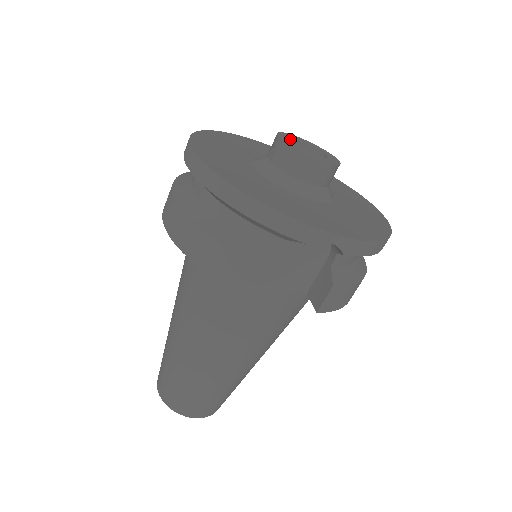
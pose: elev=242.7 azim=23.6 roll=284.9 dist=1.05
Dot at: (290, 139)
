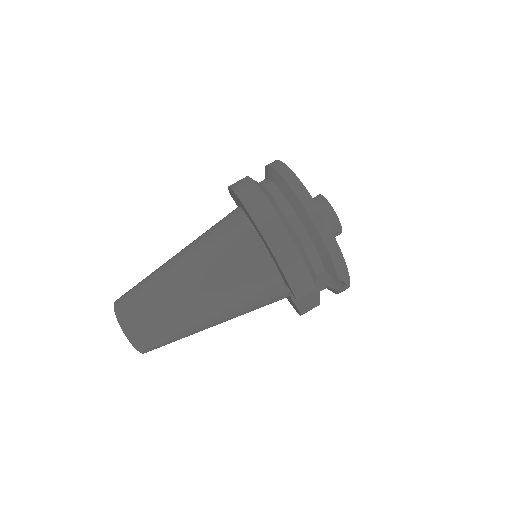
Dot at: occluded
